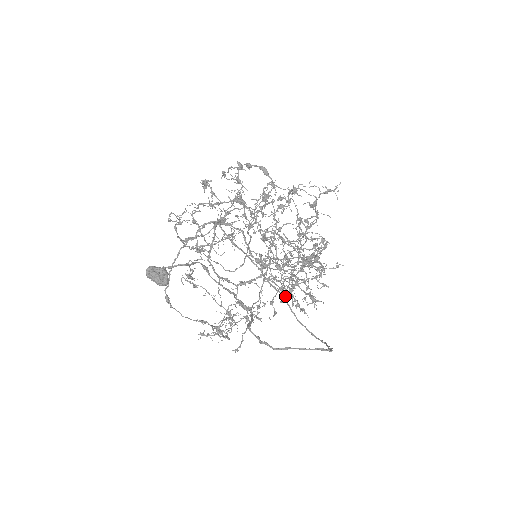
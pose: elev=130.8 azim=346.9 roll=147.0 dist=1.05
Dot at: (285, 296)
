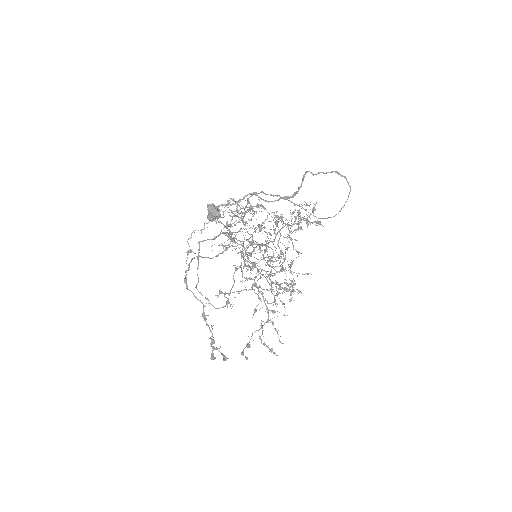
Dot at: (306, 209)
